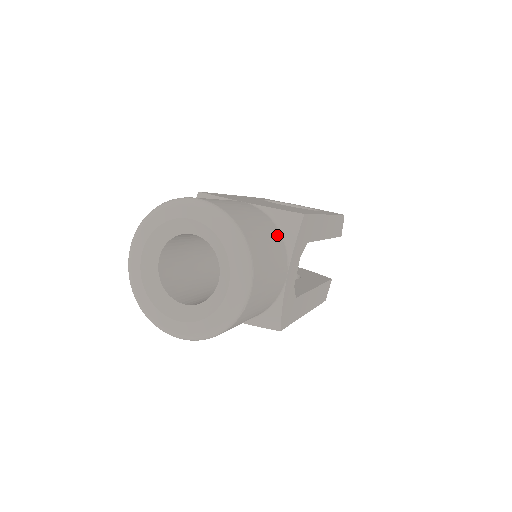
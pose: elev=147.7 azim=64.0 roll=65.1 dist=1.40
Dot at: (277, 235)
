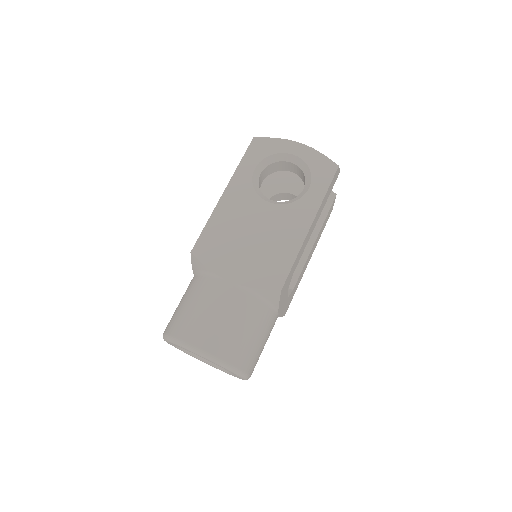
Dot at: (262, 312)
